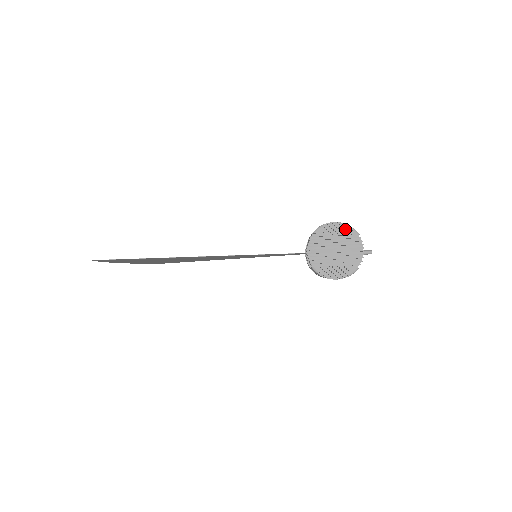
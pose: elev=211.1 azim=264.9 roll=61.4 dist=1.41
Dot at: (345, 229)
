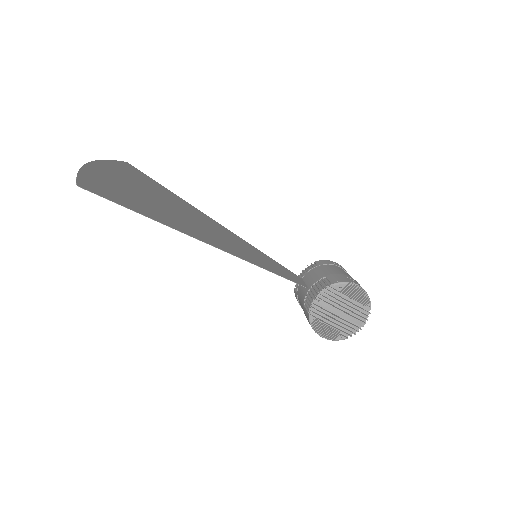
Dot at: (363, 298)
